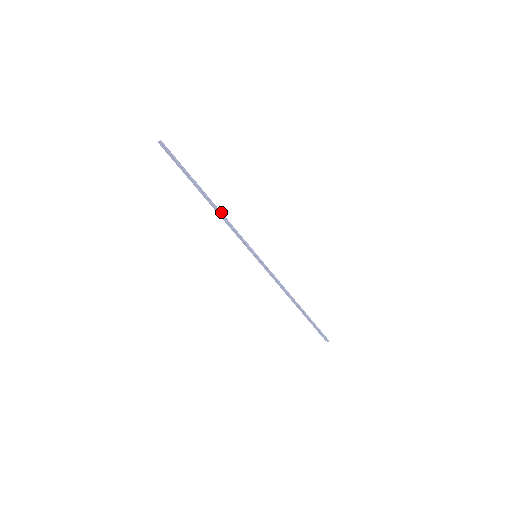
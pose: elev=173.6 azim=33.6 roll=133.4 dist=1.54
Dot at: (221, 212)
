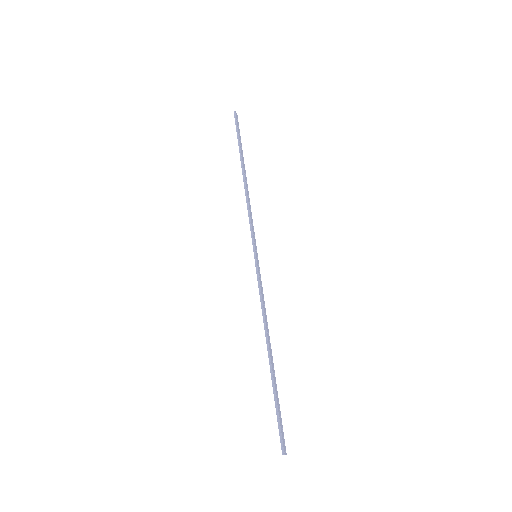
Dot at: (246, 189)
